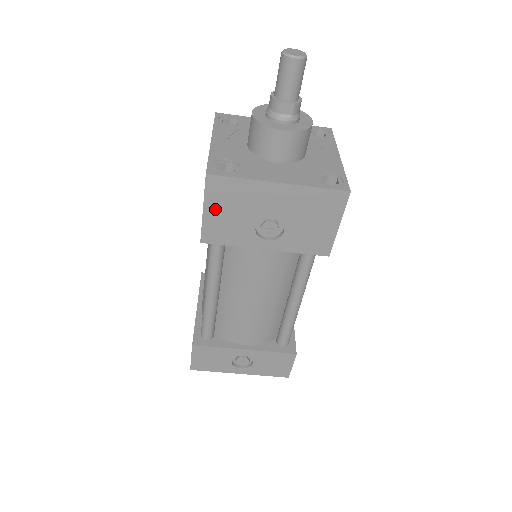
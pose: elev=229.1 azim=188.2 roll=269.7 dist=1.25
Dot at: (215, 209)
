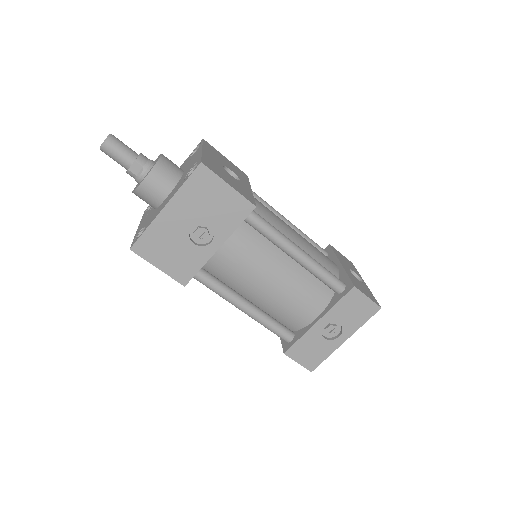
Dot at: (161, 260)
